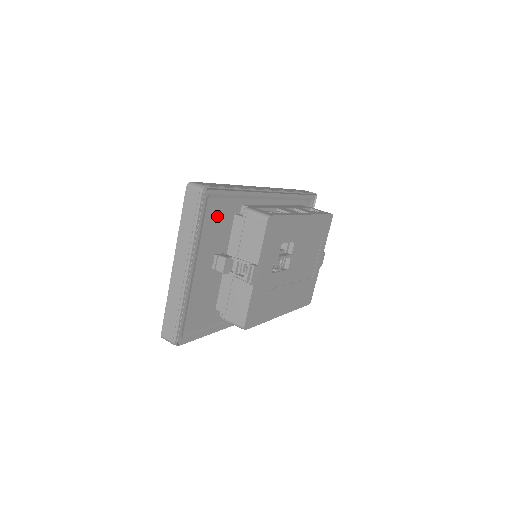
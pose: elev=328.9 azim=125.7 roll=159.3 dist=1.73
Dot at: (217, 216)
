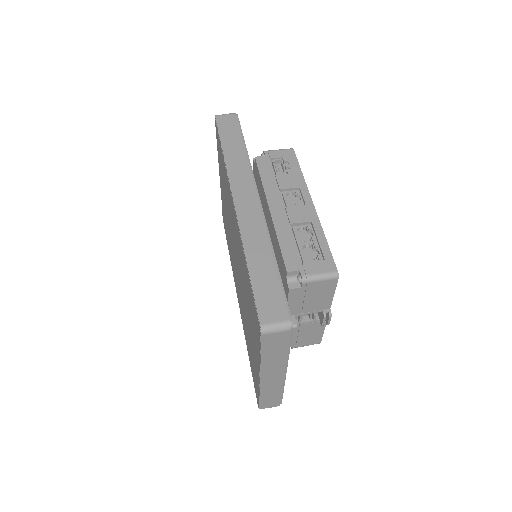
Dot at: occluded
